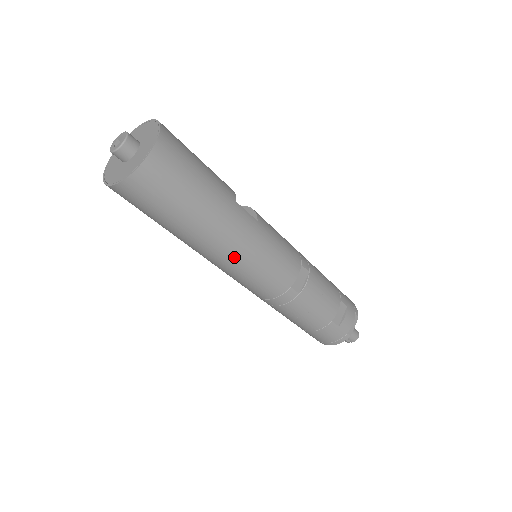
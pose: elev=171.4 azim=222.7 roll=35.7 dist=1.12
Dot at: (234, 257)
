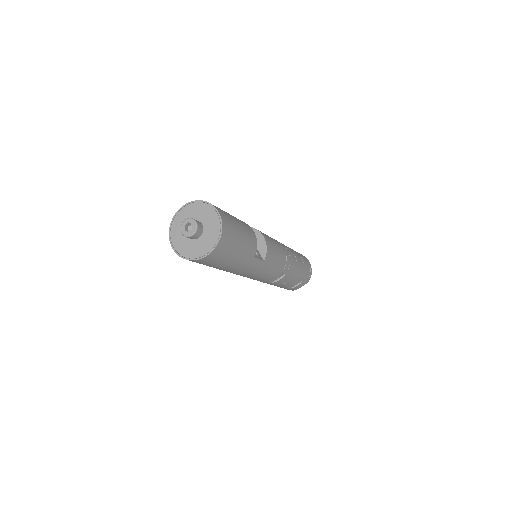
Dot at: (237, 274)
